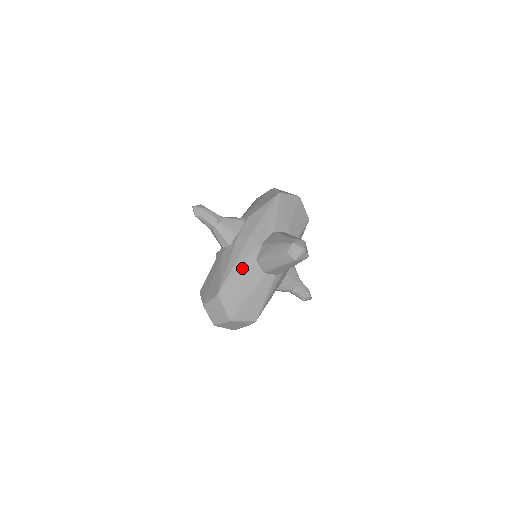
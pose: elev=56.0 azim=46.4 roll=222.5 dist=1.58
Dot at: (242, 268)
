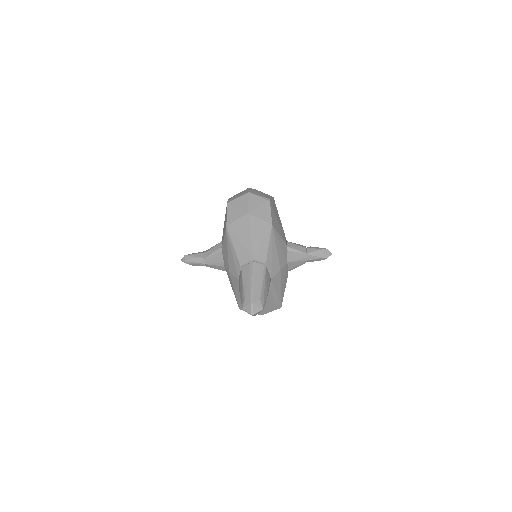
Dot at: occluded
